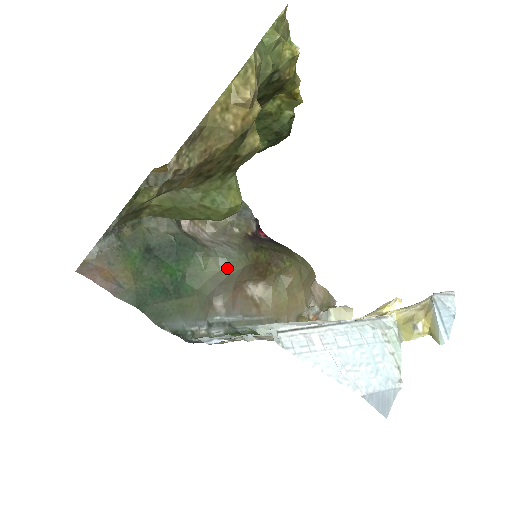
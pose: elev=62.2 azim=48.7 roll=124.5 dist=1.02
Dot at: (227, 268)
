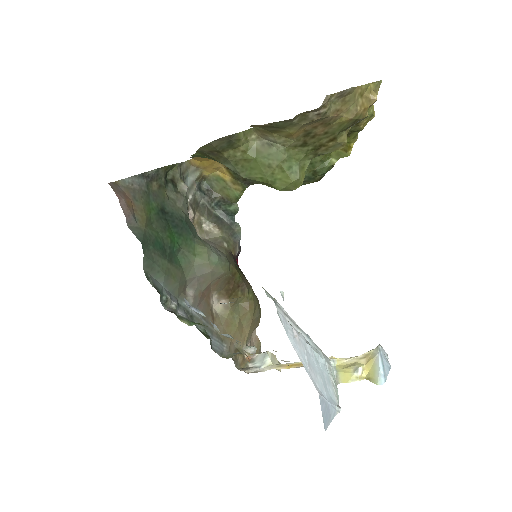
Dot at: (215, 264)
